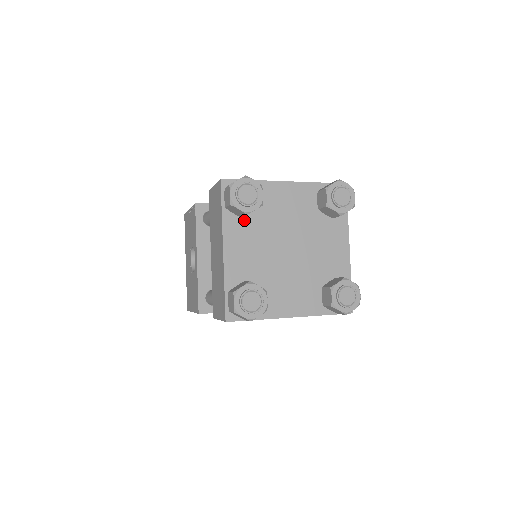
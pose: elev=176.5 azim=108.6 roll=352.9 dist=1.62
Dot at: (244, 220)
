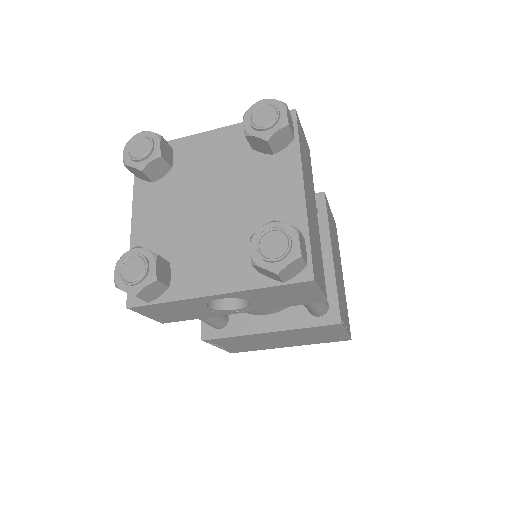
Dot at: (158, 185)
